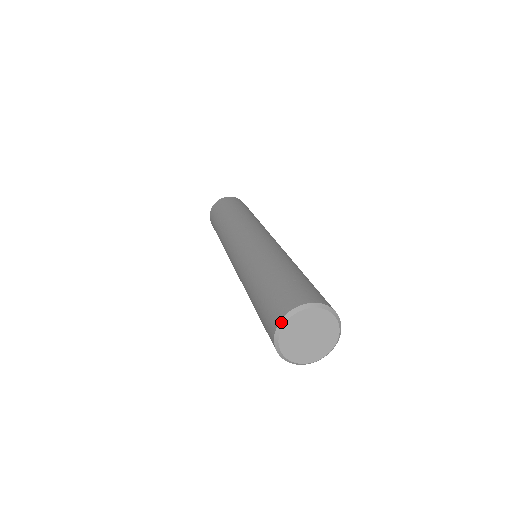
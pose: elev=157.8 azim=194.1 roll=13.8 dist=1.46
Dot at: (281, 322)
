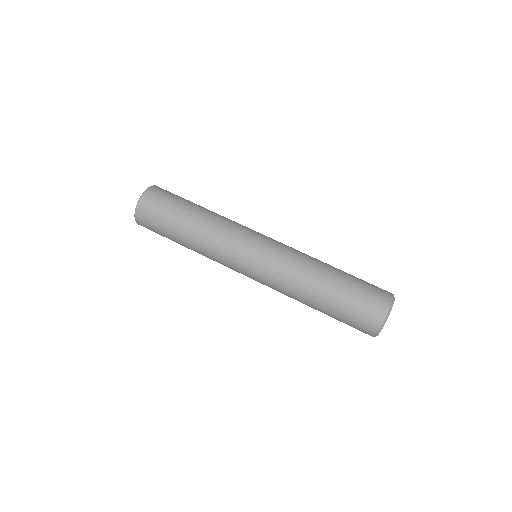
Dot at: occluded
